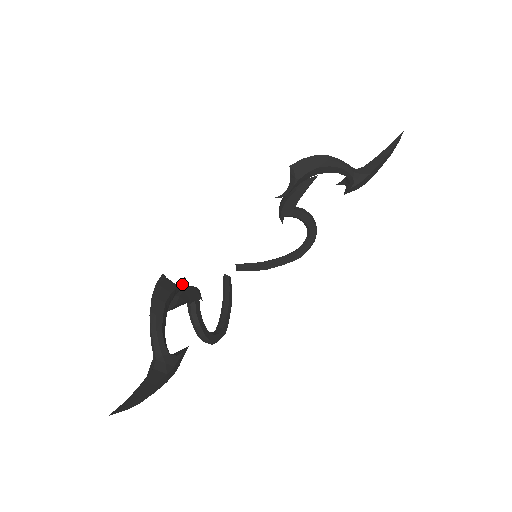
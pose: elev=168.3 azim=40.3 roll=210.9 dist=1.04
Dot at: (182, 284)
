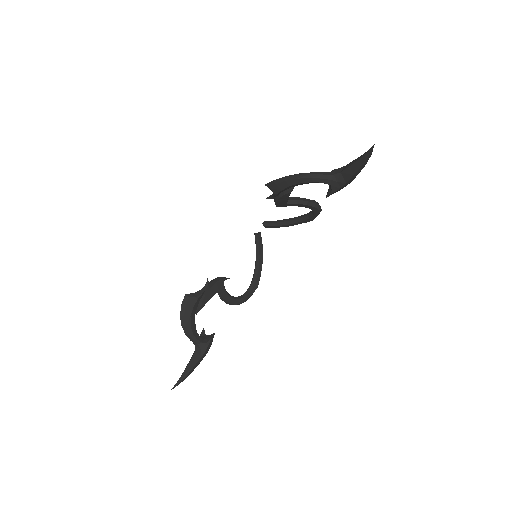
Dot at: (205, 286)
